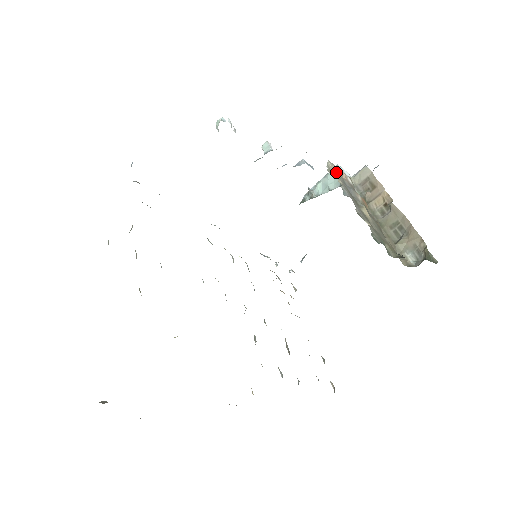
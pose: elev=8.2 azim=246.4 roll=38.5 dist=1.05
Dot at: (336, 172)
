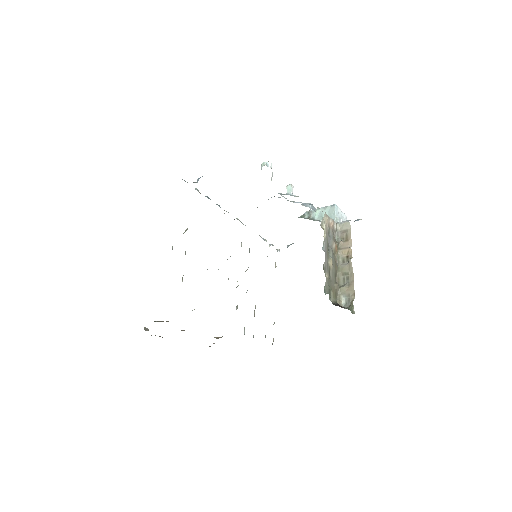
Dot at: (327, 223)
